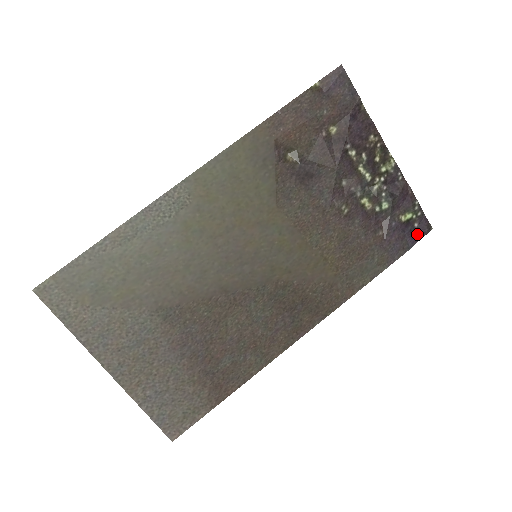
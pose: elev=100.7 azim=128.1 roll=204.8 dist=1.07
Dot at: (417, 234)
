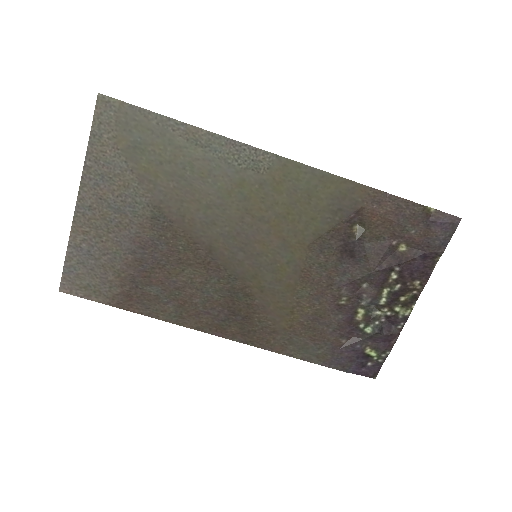
Dot at: (363, 370)
